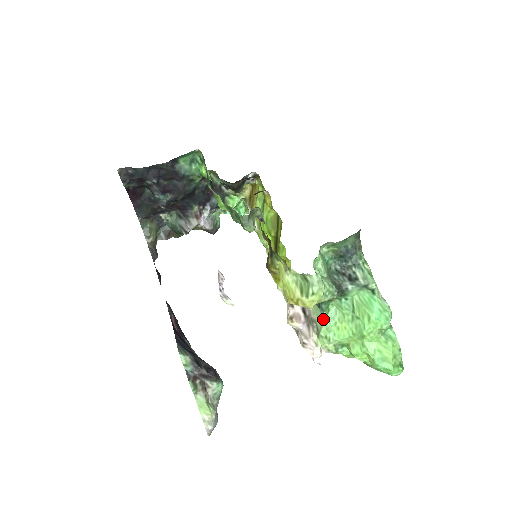
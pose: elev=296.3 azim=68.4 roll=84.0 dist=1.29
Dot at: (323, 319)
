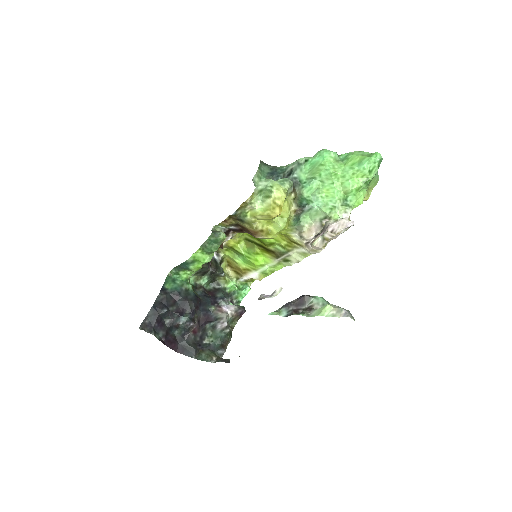
Dot at: (316, 208)
